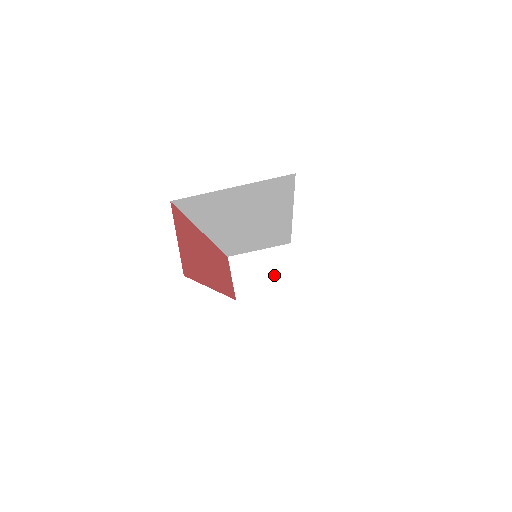
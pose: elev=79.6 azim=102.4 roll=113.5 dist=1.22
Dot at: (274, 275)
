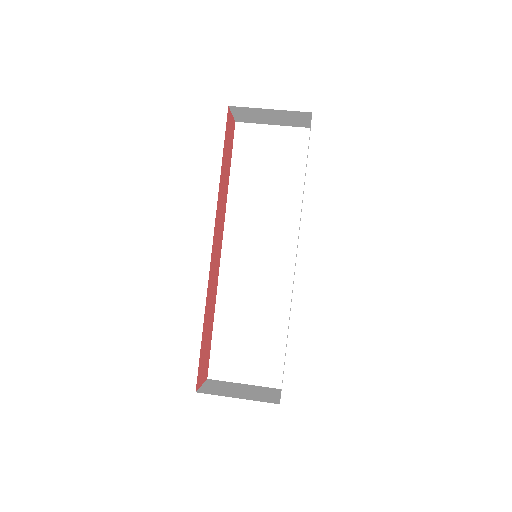
Dot at: (252, 394)
